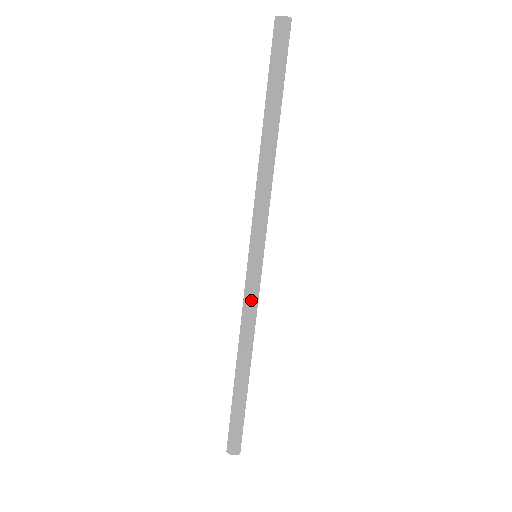
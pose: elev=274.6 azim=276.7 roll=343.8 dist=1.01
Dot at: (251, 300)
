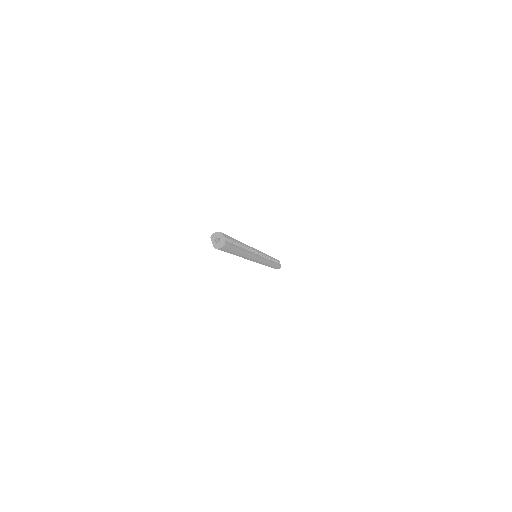
Dot at: (263, 263)
